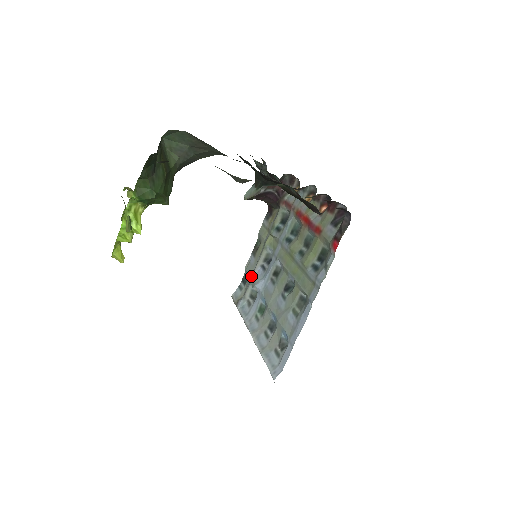
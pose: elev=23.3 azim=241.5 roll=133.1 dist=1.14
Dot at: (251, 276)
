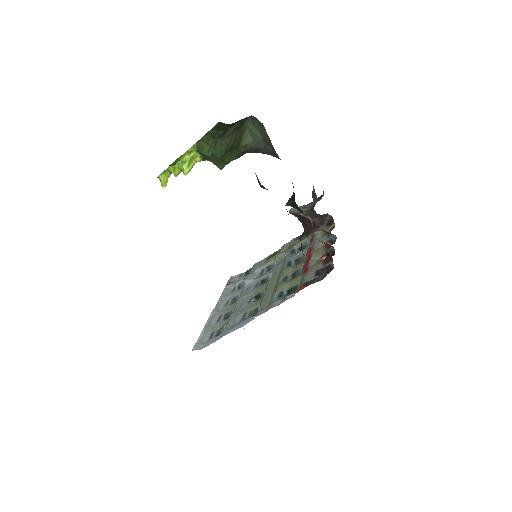
Dot at: (252, 272)
